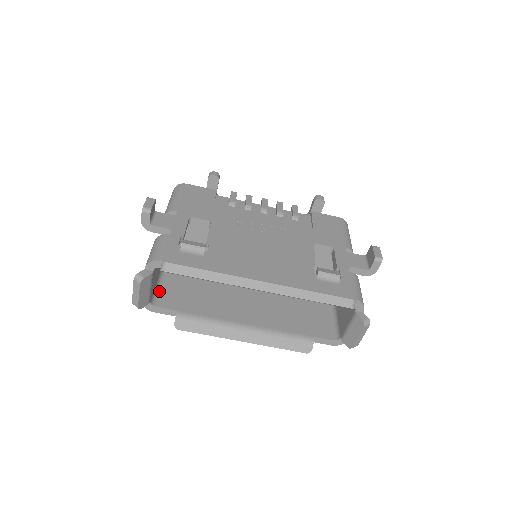
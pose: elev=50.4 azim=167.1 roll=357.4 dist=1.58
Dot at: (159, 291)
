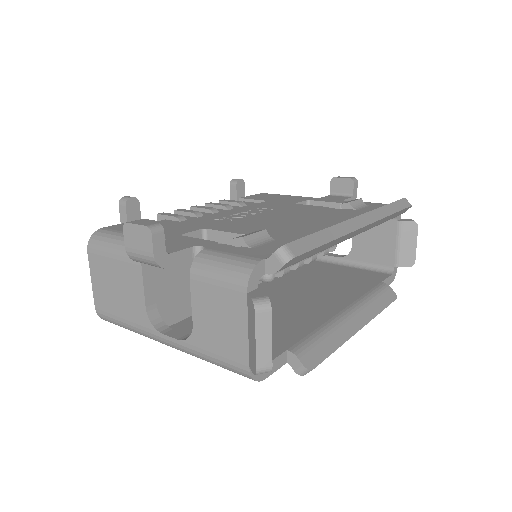
Dot at: occluded
